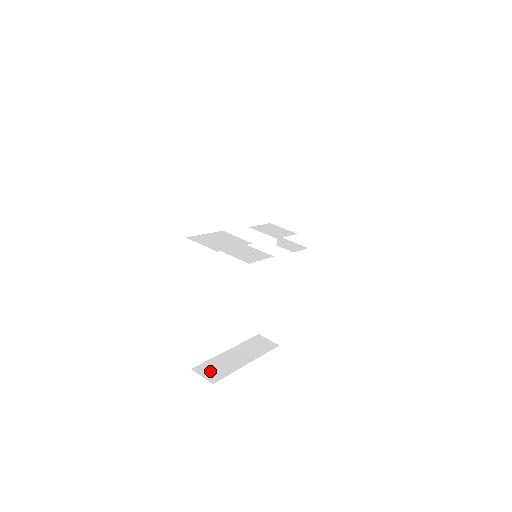
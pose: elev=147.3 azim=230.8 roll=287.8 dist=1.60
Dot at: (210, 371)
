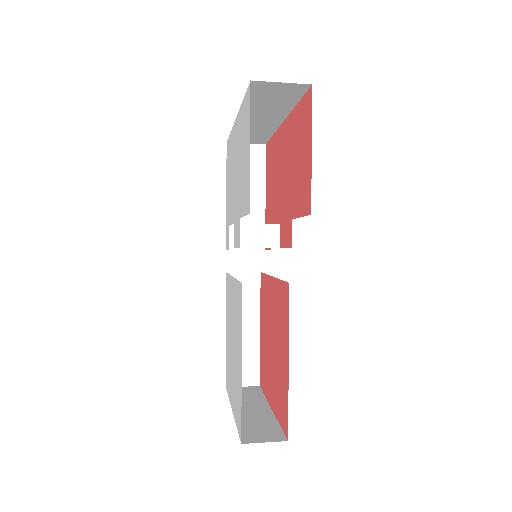
Dot at: (261, 434)
